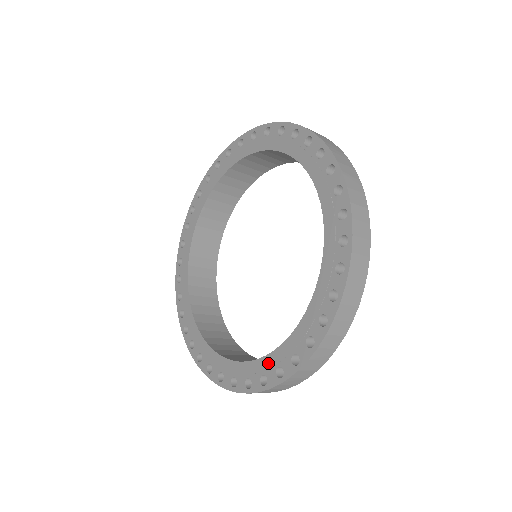
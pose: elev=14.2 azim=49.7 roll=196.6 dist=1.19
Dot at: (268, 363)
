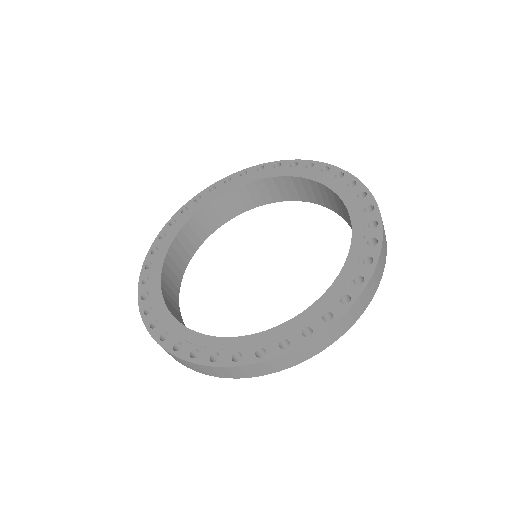
Dot at: (193, 338)
